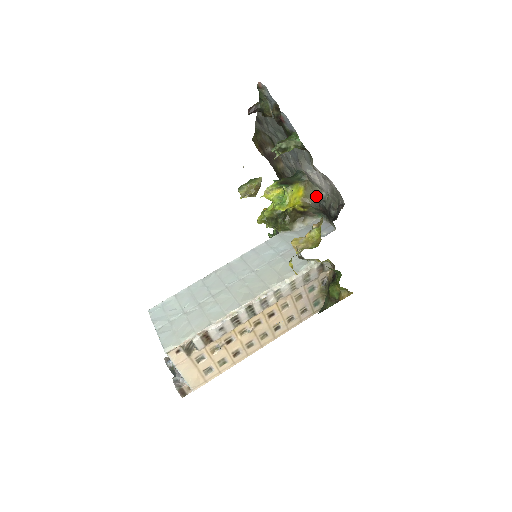
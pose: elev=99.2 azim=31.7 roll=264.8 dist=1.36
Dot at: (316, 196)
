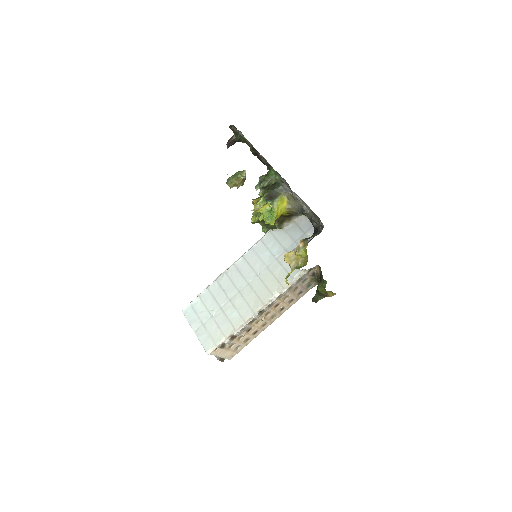
Dot at: (298, 206)
